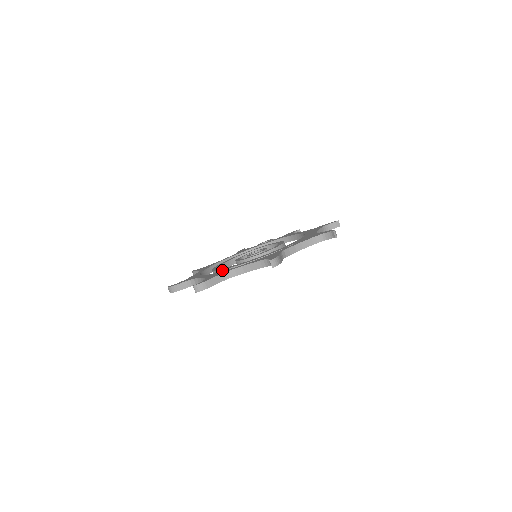
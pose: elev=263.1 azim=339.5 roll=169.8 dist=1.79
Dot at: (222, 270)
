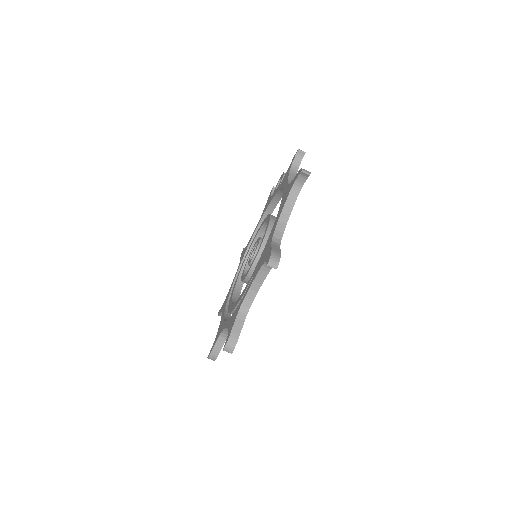
Dot at: occluded
